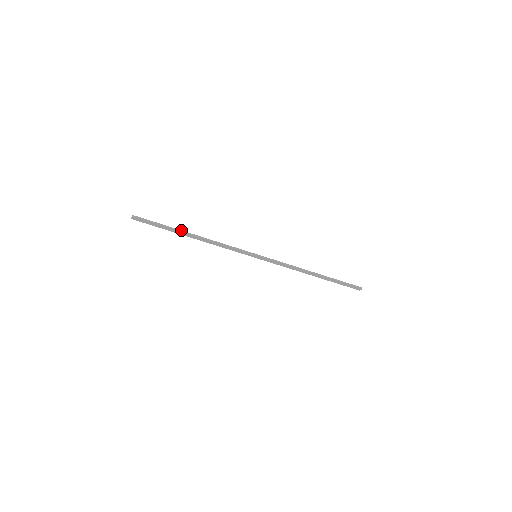
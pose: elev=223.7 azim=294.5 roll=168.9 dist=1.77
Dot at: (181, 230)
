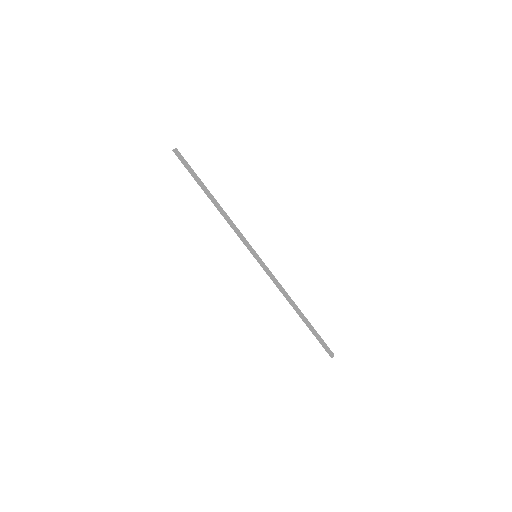
Dot at: (206, 189)
